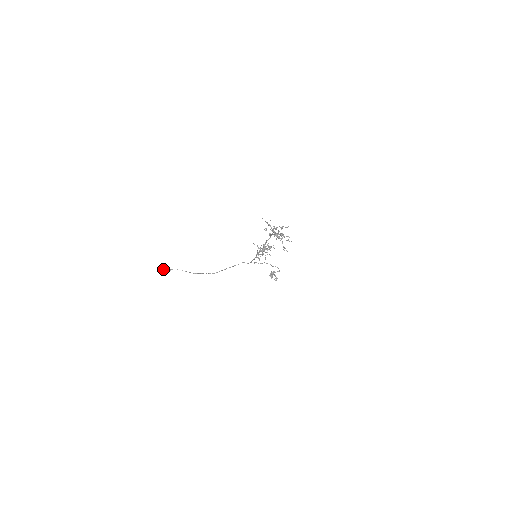
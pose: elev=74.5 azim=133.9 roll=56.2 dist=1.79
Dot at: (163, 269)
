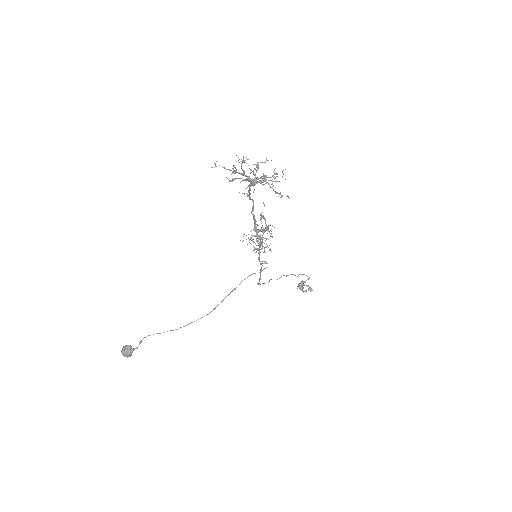
Dot at: (127, 346)
